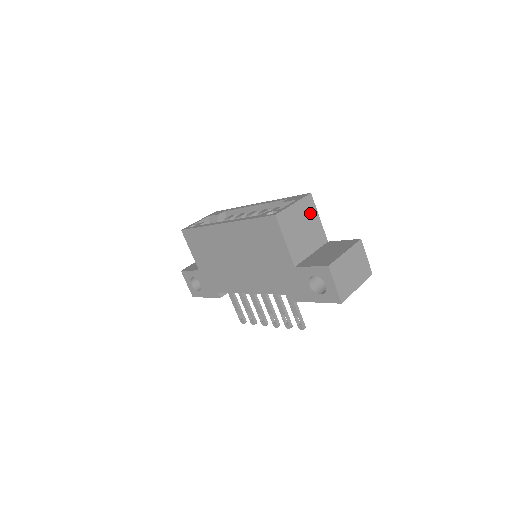
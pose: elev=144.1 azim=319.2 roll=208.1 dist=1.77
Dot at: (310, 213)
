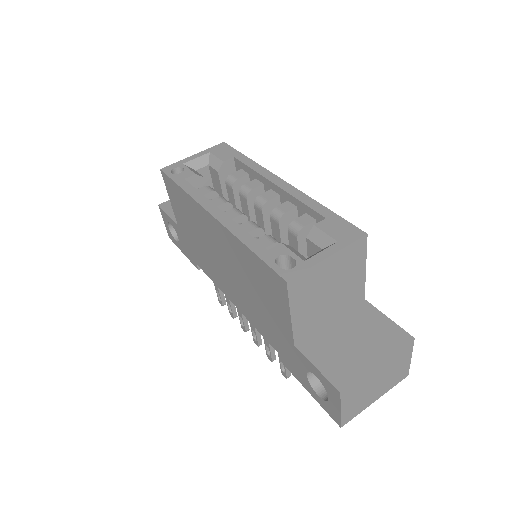
Dot at: (352, 265)
